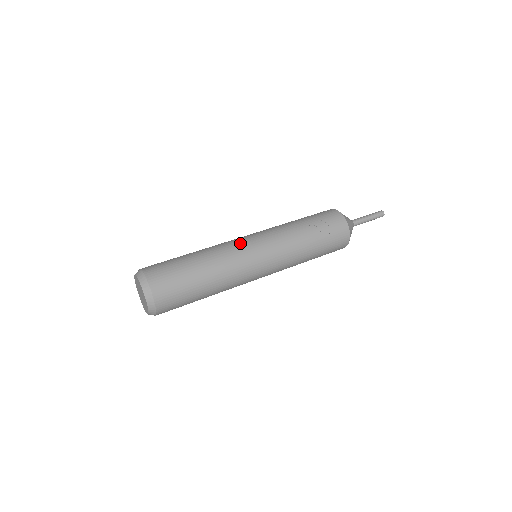
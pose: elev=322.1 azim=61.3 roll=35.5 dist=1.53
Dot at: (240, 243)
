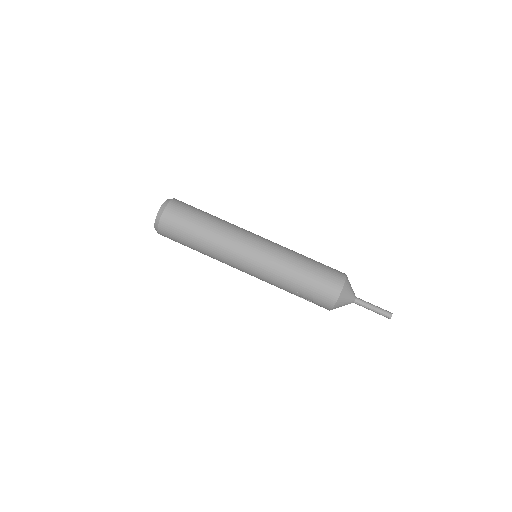
Dot at: (236, 259)
